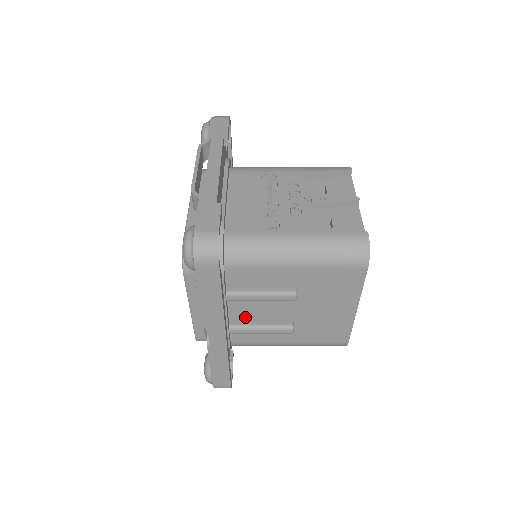
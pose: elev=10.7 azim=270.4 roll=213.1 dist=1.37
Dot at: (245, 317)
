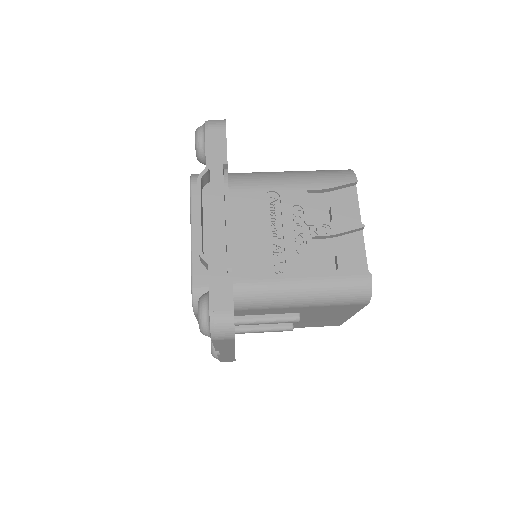
Dot at: occluded
